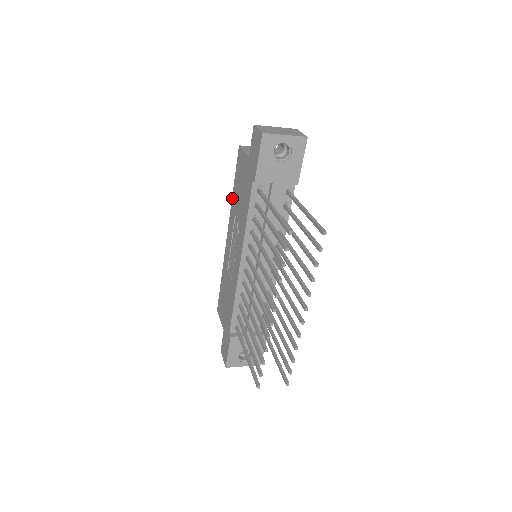
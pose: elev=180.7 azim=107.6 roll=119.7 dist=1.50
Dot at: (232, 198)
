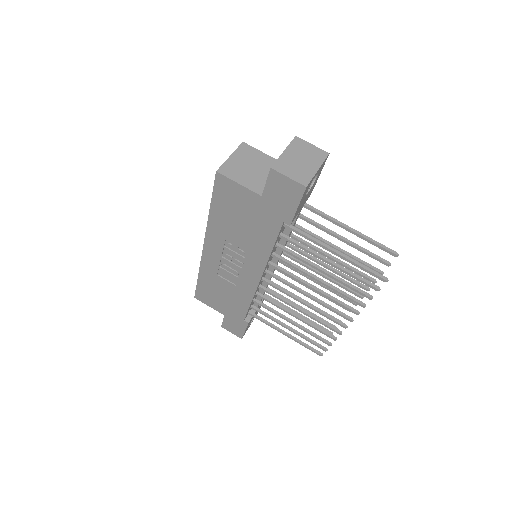
Dot at: (210, 218)
